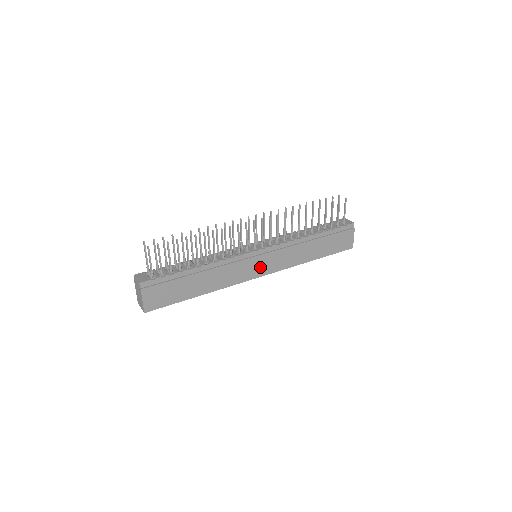
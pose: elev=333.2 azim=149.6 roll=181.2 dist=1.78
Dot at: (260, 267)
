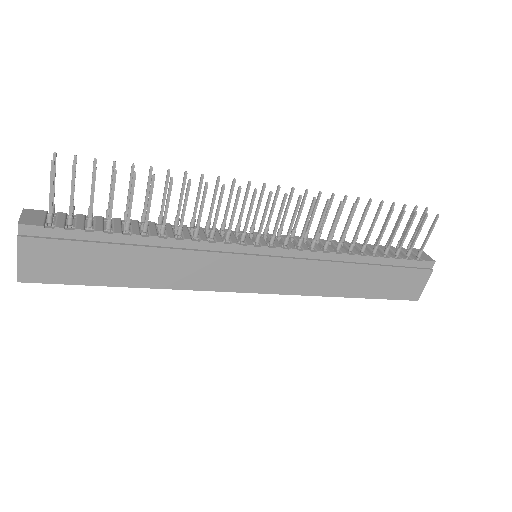
Dot at: (256, 276)
